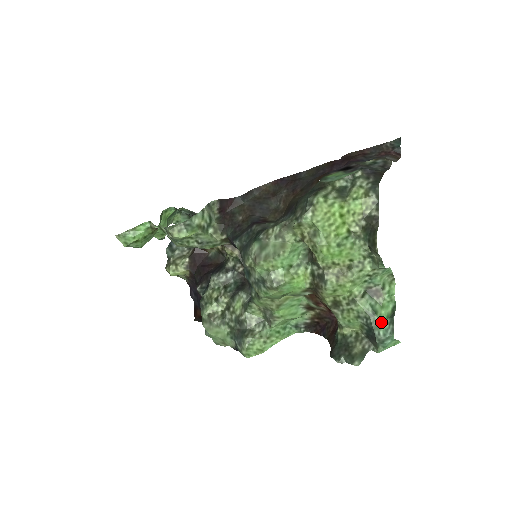
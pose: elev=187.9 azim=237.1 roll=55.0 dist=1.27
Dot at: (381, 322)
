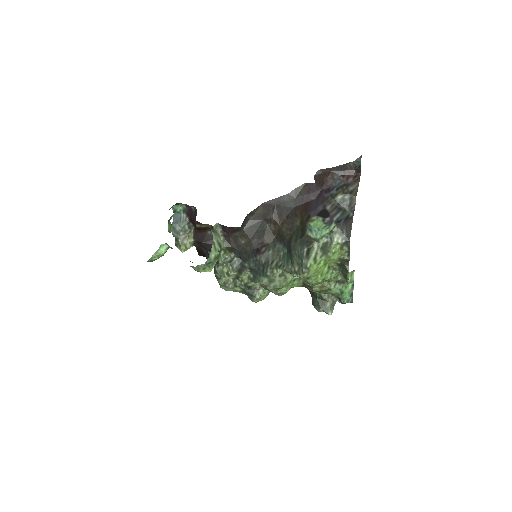
Dot at: (345, 297)
